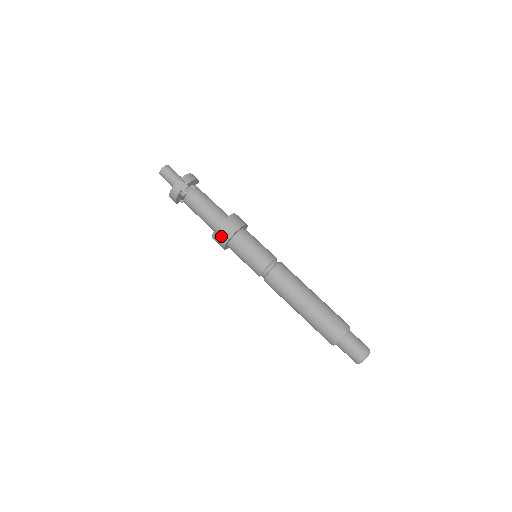
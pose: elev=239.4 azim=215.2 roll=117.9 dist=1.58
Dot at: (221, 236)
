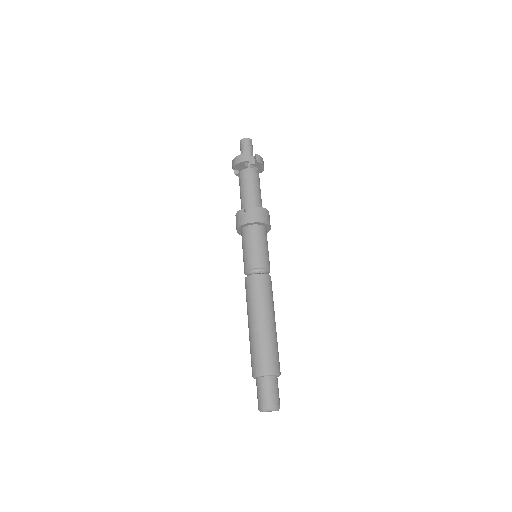
Dot at: (247, 215)
